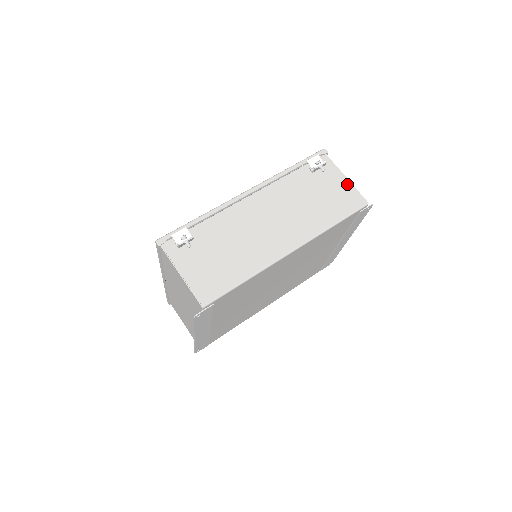
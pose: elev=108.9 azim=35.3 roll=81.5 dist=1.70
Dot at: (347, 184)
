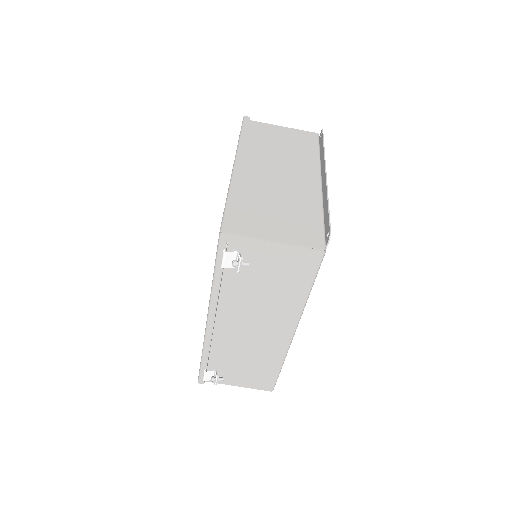
Dot at: (284, 249)
